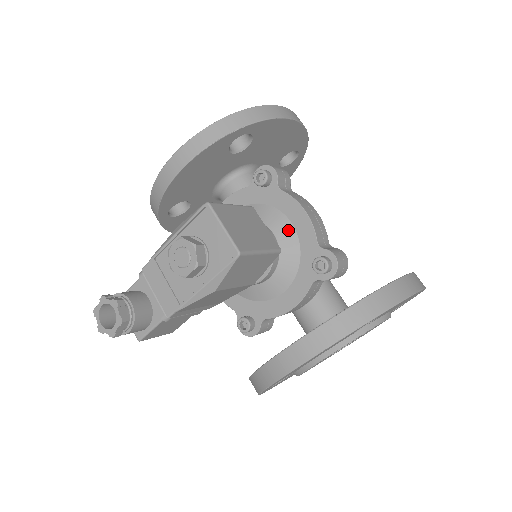
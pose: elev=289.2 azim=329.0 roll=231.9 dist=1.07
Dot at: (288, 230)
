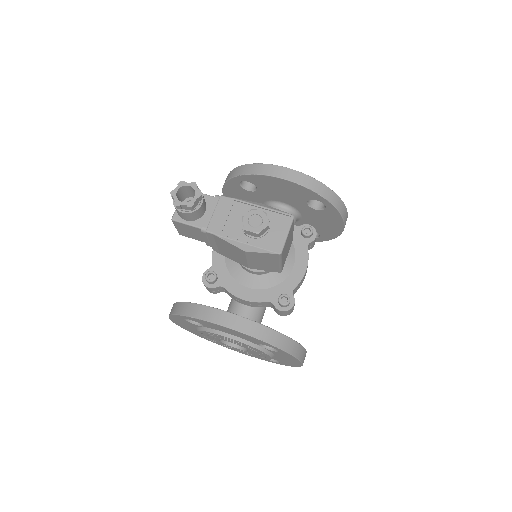
Dot at: (289, 267)
